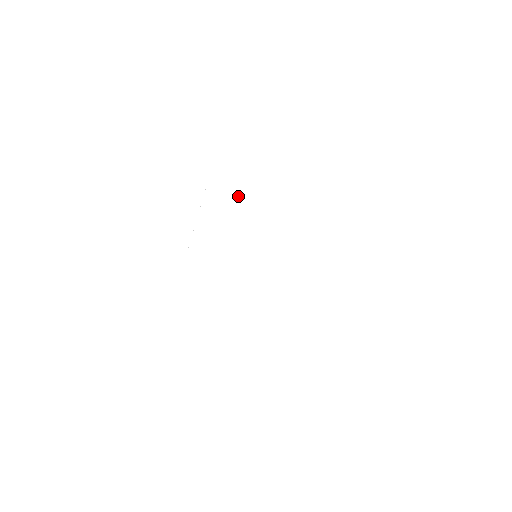
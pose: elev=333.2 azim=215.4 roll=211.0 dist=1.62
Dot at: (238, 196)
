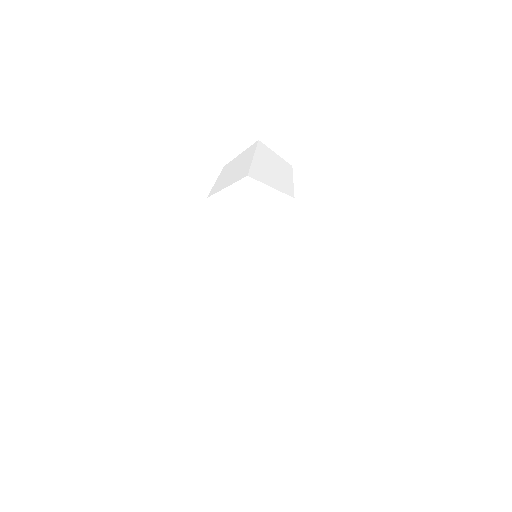
Dot at: (229, 169)
